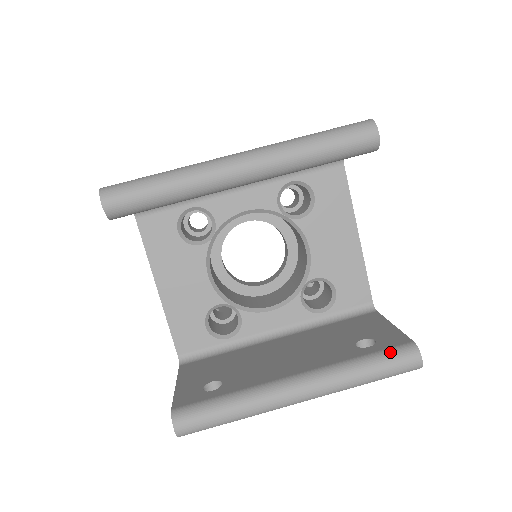
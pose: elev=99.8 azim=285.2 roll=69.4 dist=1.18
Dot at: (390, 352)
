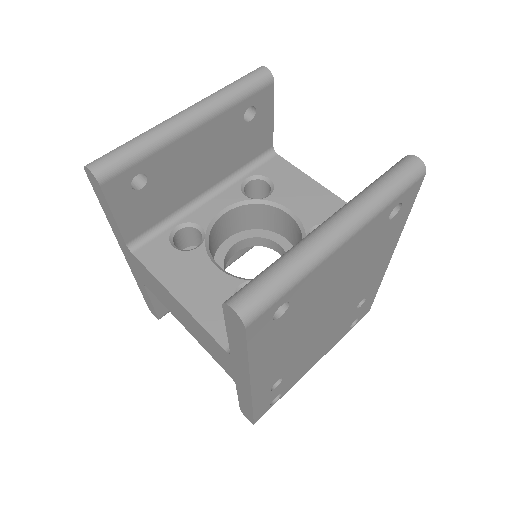
Dot at: occluded
